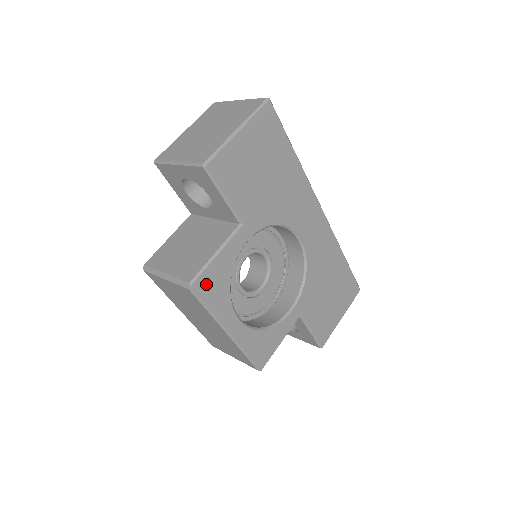
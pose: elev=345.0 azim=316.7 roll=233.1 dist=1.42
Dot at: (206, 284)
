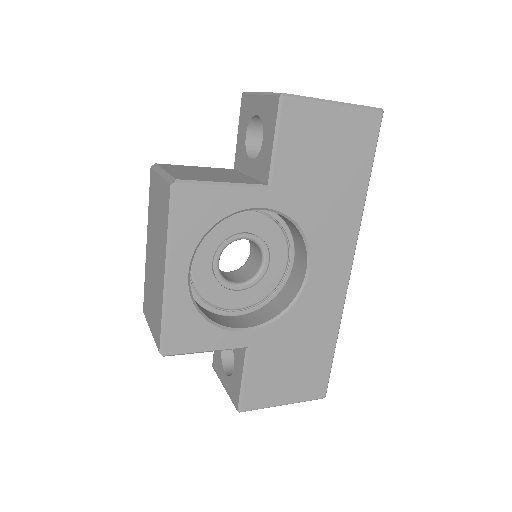
Dot at: (190, 199)
